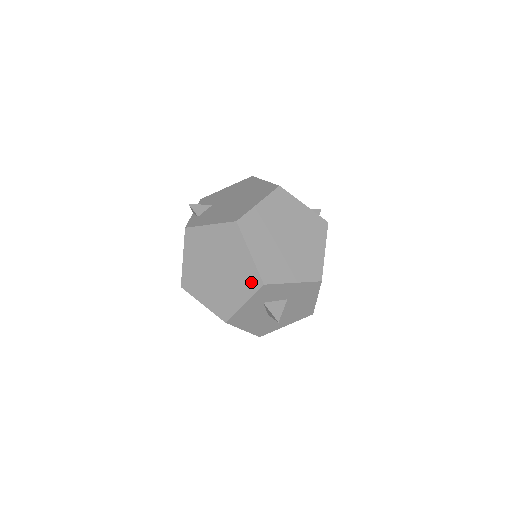
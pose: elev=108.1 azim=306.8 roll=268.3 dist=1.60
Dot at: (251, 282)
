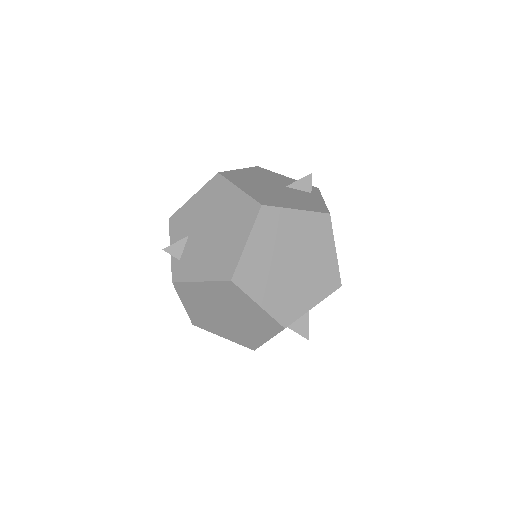
Dot at: (270, 326)
